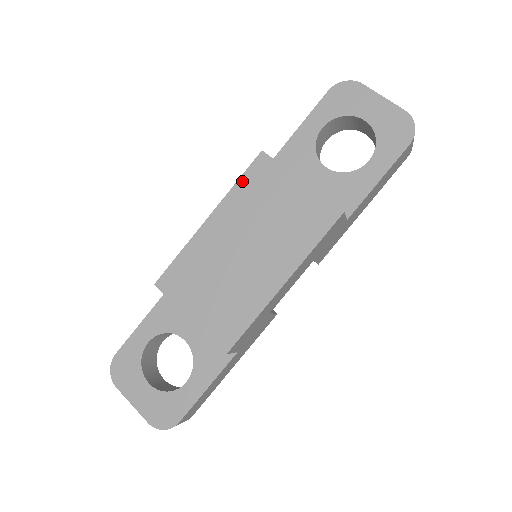
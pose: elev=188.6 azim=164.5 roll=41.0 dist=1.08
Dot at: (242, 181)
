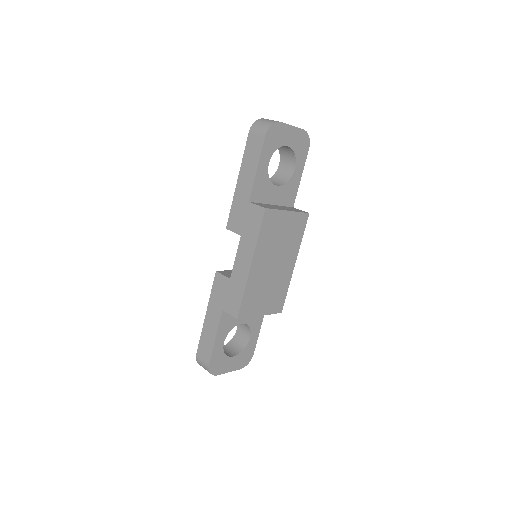
Dot at: (261, 233)
